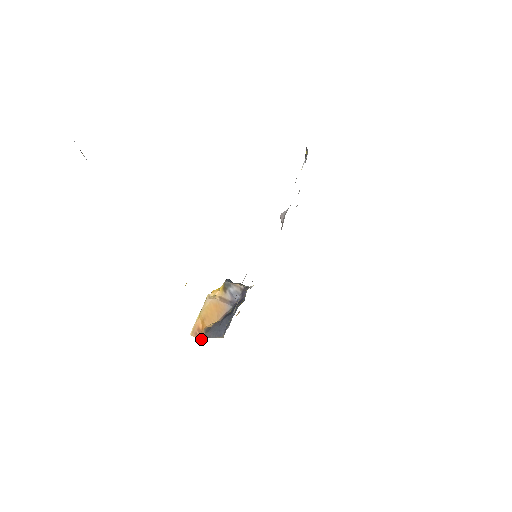
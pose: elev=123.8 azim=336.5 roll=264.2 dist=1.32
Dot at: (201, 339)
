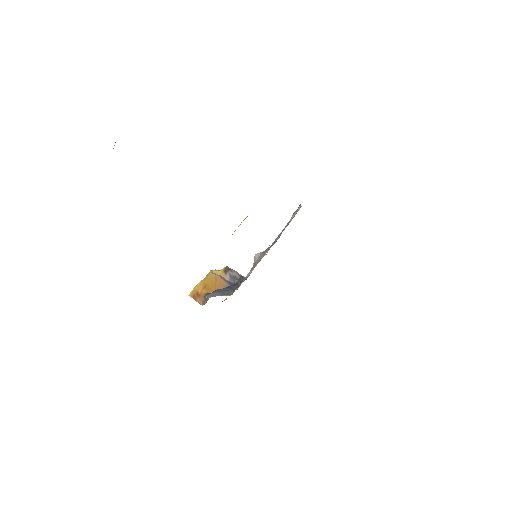
Dot at: (198, 302)
